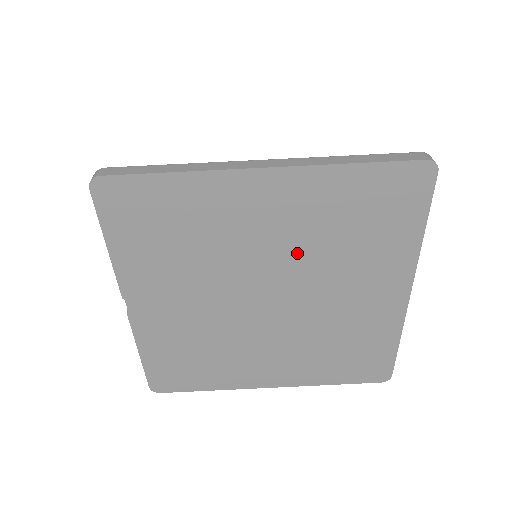
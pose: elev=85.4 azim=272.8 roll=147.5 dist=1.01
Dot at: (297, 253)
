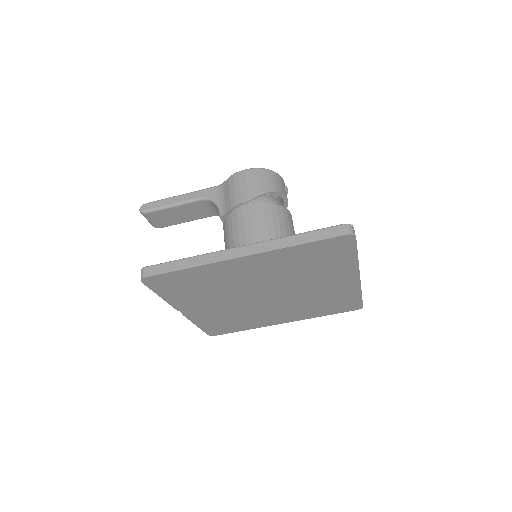
Dot at: (278, 279)
